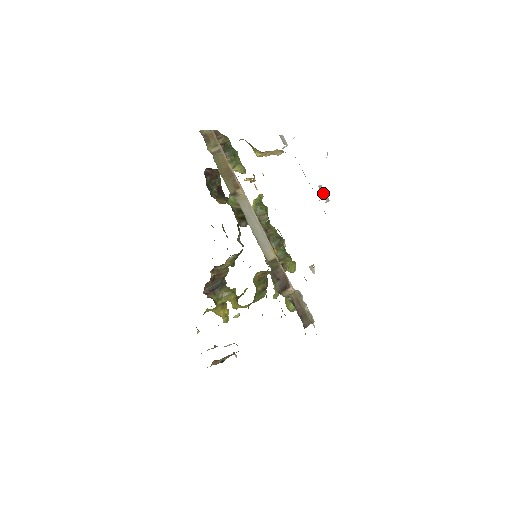
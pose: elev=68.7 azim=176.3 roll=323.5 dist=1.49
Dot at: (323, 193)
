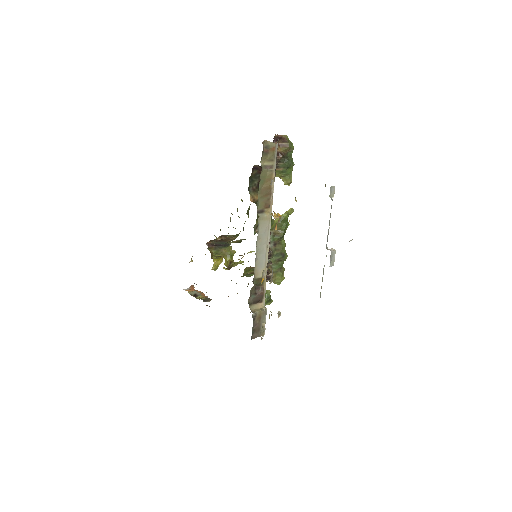
Dot at: (332, 258)
